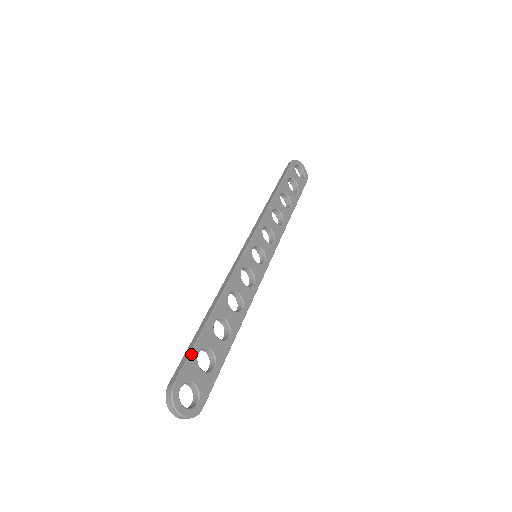
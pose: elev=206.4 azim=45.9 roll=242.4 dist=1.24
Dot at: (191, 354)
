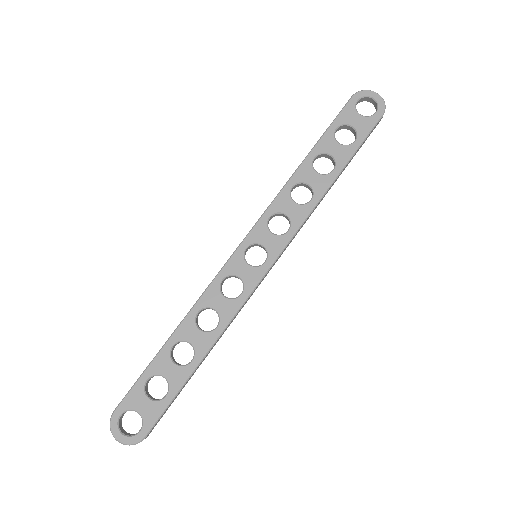
Dot at: (137, 382)
